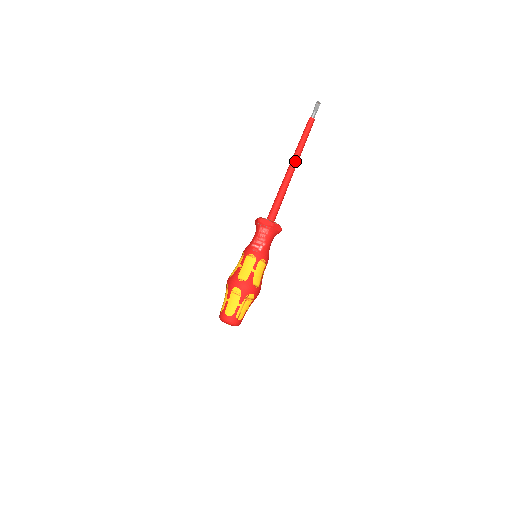
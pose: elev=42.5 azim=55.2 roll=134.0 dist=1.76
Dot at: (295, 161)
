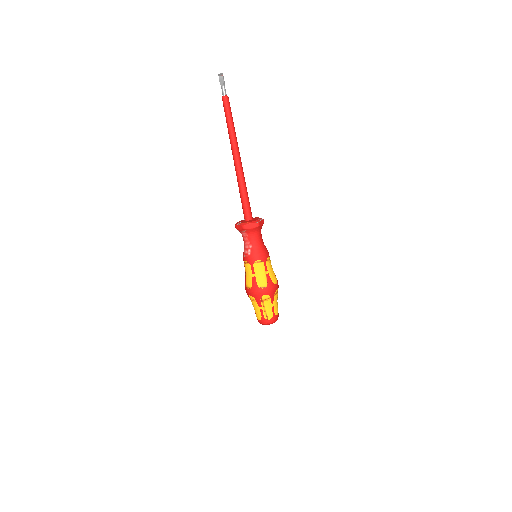
Dot at: (233, 151)
